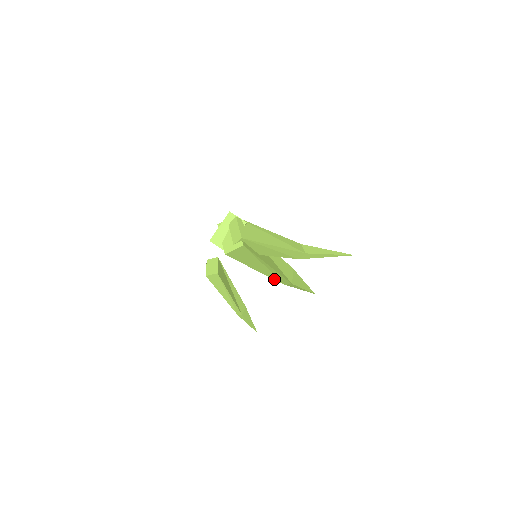
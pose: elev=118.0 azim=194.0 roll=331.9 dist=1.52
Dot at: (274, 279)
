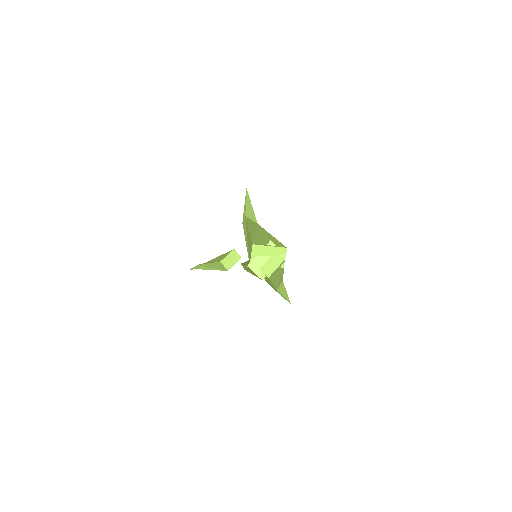
Dot at: occluded
